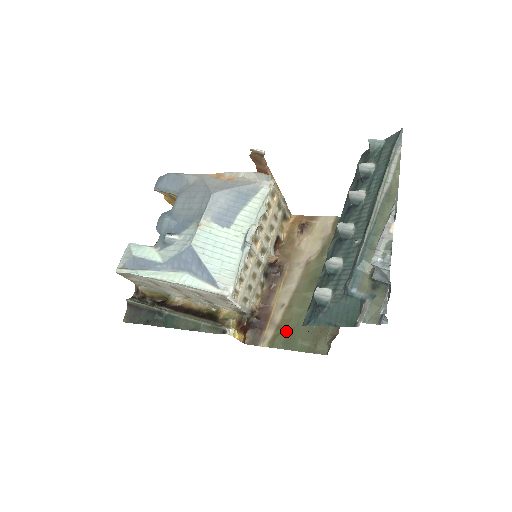
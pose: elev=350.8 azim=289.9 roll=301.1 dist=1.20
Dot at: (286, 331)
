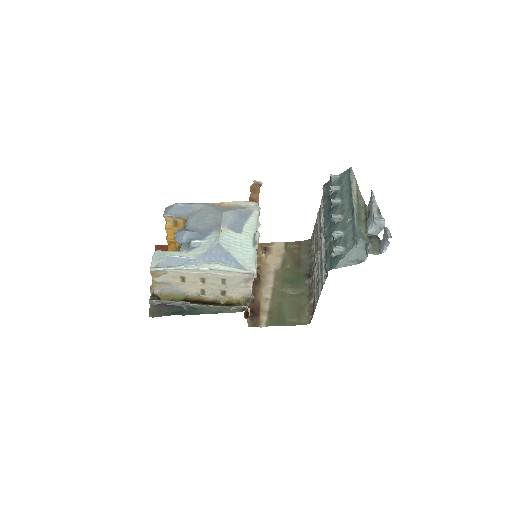
Dot at: (276, 314)
